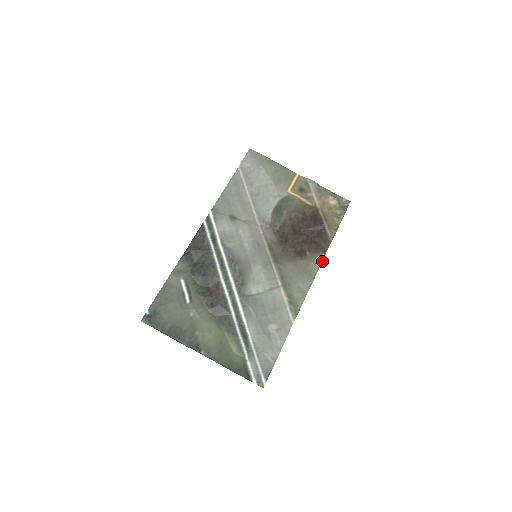
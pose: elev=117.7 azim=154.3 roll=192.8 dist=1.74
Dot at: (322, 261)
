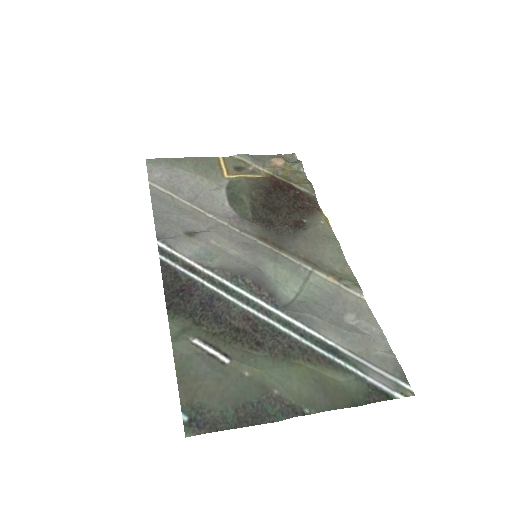
Dot at: (327, 218)
